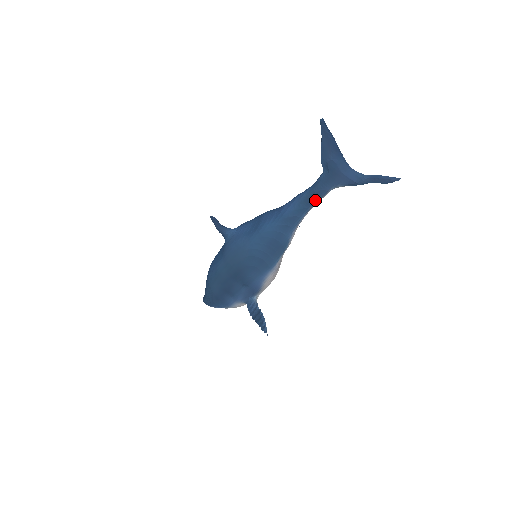
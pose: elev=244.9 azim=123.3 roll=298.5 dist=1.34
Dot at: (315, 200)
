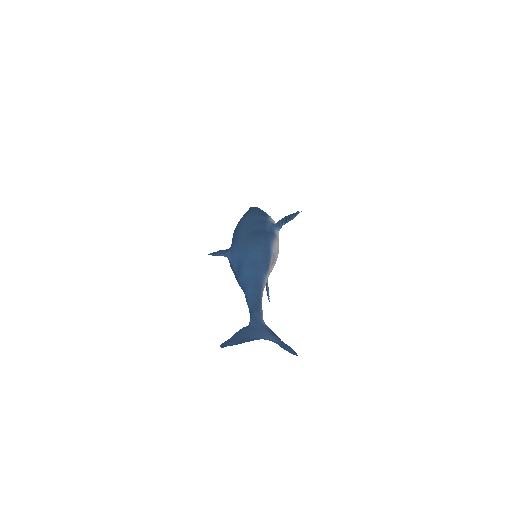
Dot at: occluded
